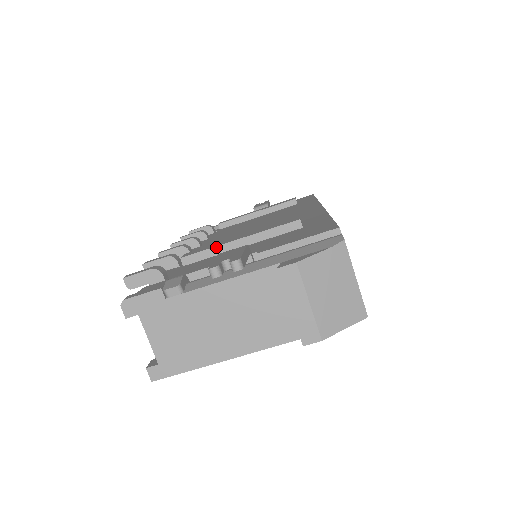
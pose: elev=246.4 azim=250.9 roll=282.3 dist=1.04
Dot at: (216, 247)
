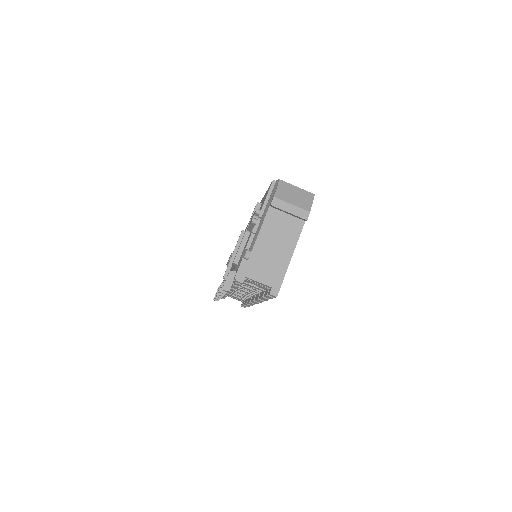
Dot at: (241, 244)
